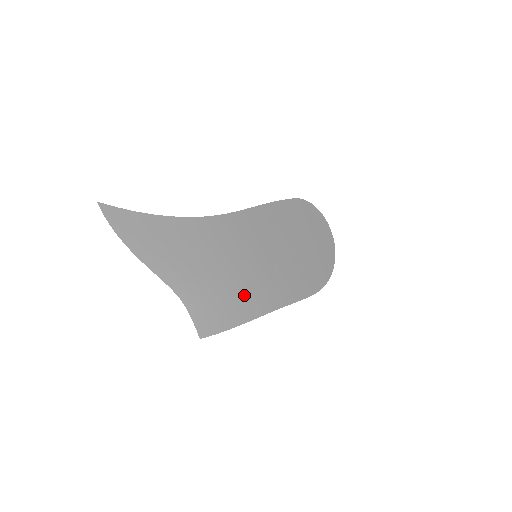
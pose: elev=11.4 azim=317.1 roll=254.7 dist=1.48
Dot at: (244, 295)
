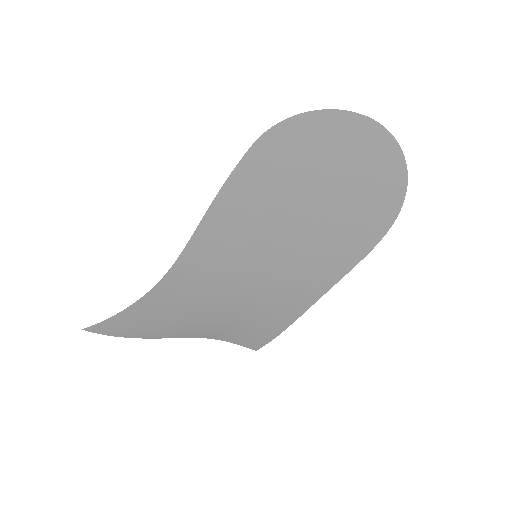
Dot at: (268, 308)
